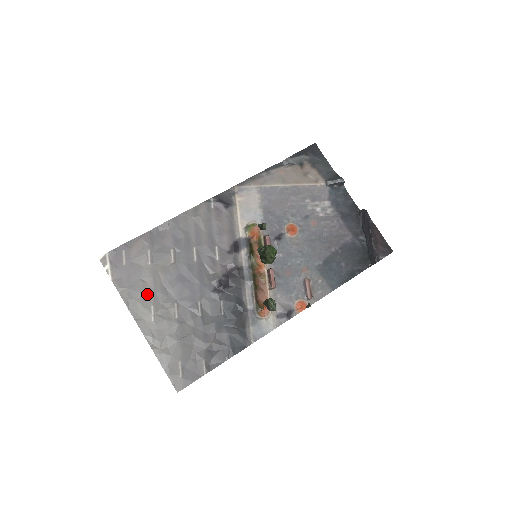
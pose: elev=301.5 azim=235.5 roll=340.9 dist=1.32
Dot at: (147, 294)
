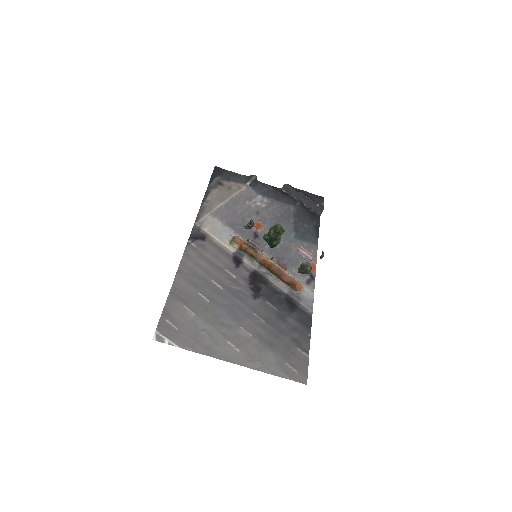
Dot at: (215, 337)
